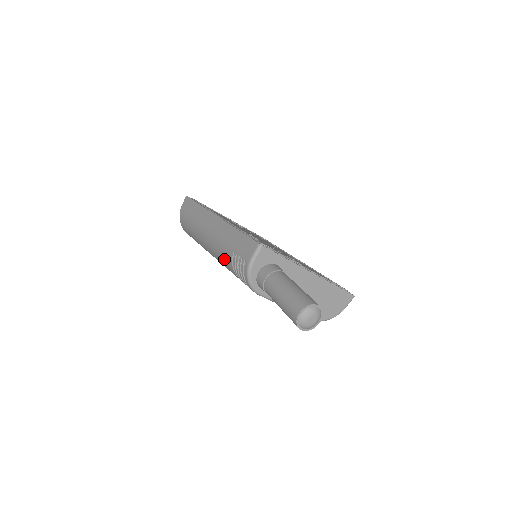
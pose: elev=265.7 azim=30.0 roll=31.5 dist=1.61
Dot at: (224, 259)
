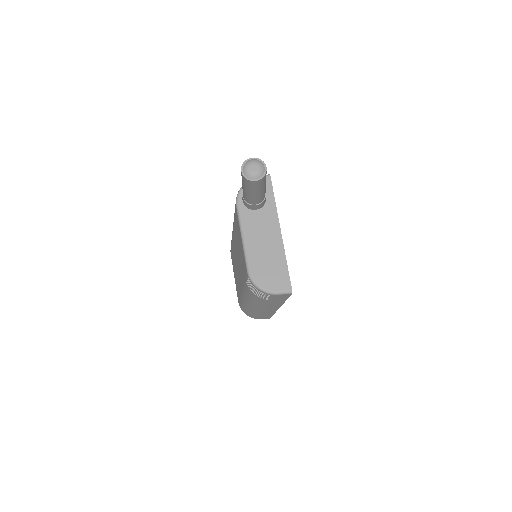
Dot at: occluded
